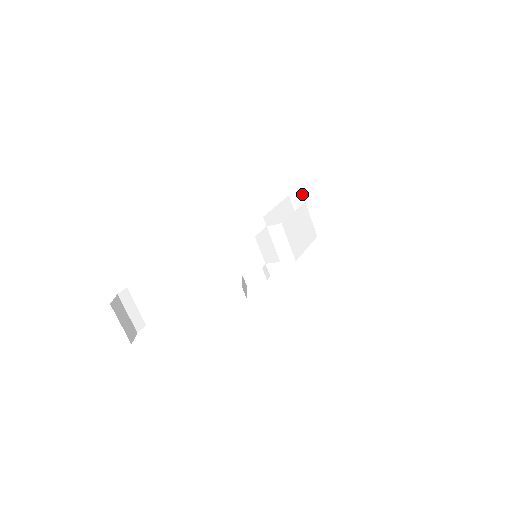
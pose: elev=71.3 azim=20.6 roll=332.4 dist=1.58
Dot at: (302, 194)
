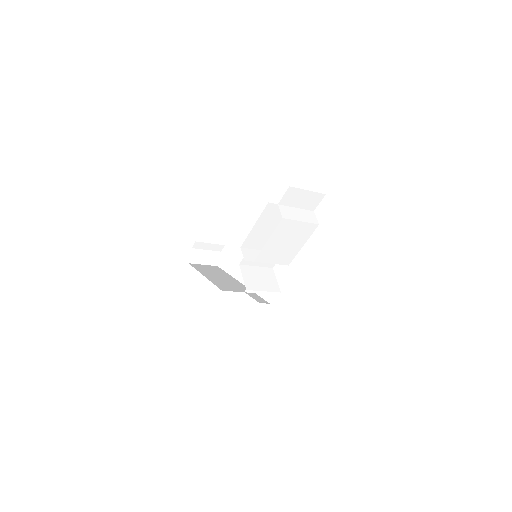
Dot at: occluded
